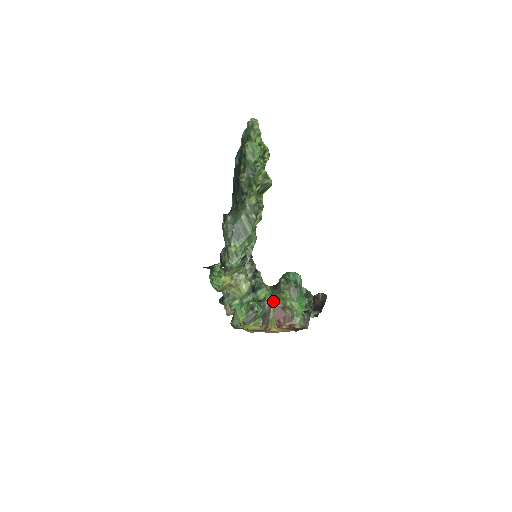
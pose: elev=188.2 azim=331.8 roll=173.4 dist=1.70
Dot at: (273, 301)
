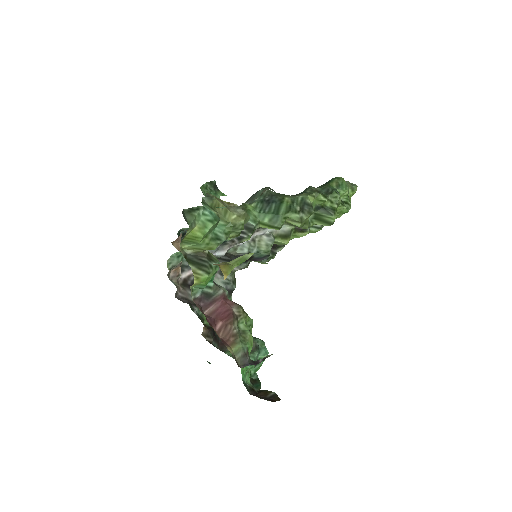
Dot at: occluded
